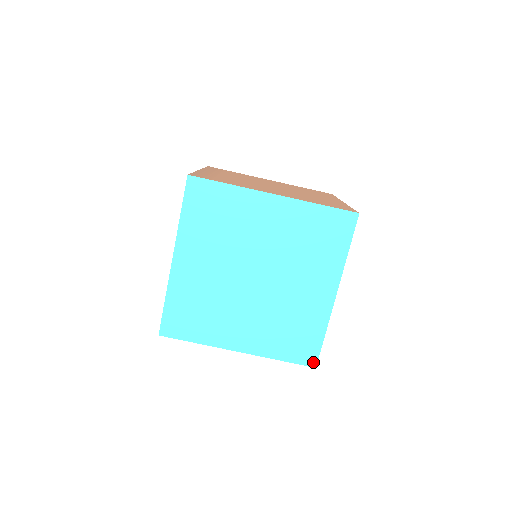
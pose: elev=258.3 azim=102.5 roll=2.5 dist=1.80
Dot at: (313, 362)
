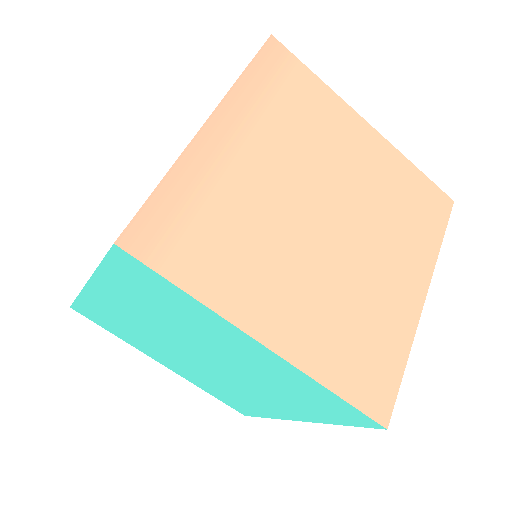
Dot at: (244, 413)
